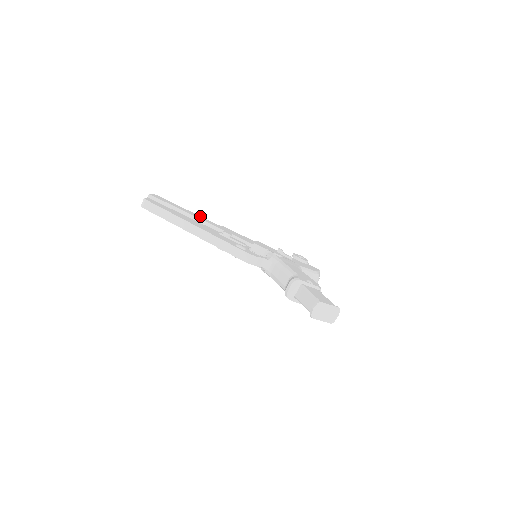
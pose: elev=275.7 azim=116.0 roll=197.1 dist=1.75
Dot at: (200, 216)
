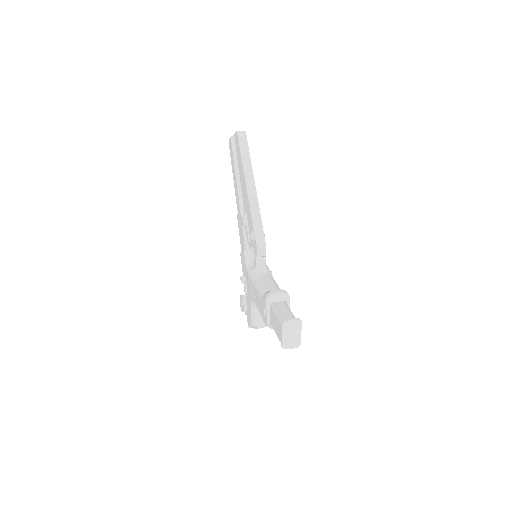
Dot at: occluded
